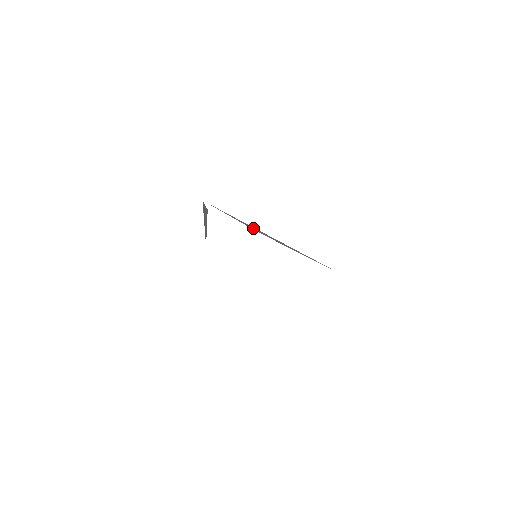
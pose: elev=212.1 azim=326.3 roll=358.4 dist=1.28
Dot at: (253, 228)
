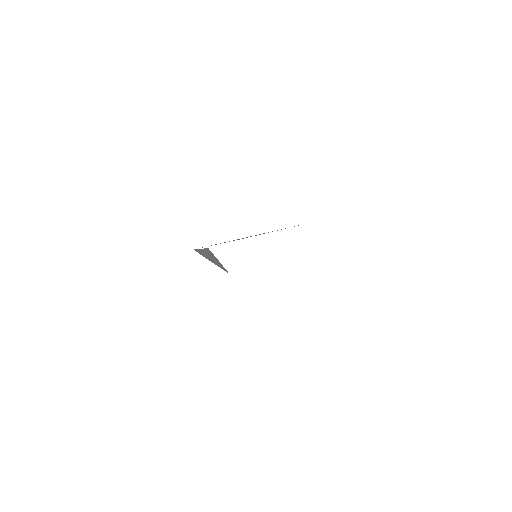
Dot at: occluded
